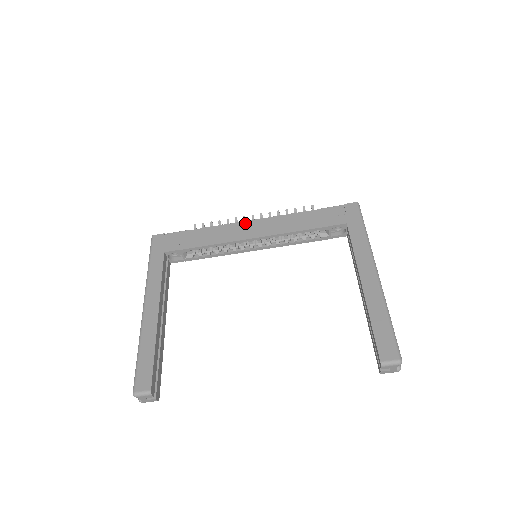
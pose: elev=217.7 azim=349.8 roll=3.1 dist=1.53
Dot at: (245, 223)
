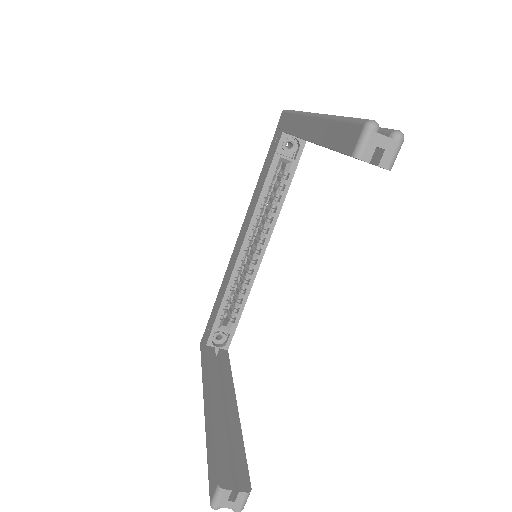
Dot at: (235, 246)
